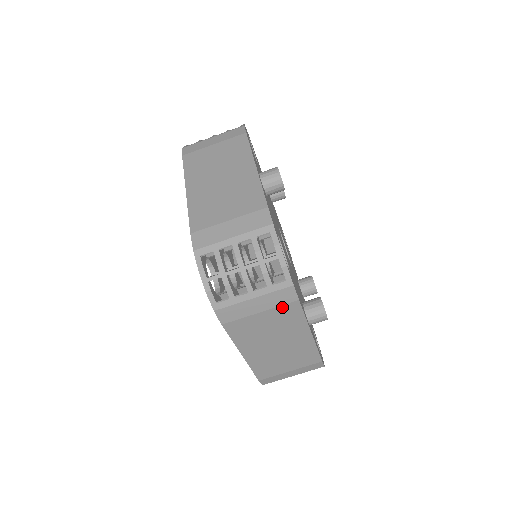
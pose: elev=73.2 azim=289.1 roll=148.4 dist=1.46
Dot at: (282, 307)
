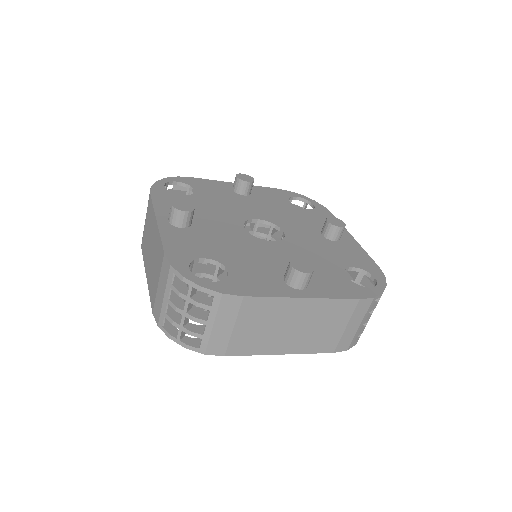
Dot at: (242, 311)
